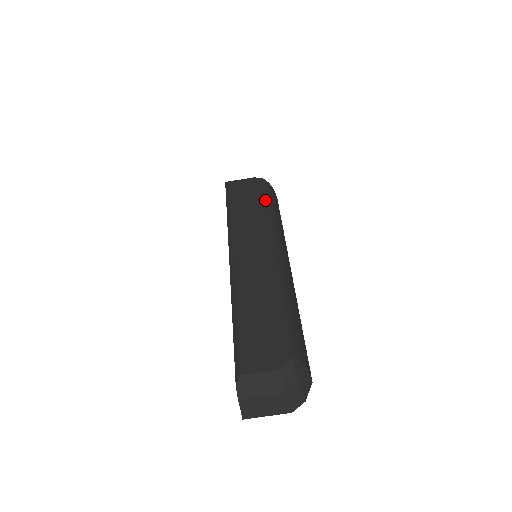
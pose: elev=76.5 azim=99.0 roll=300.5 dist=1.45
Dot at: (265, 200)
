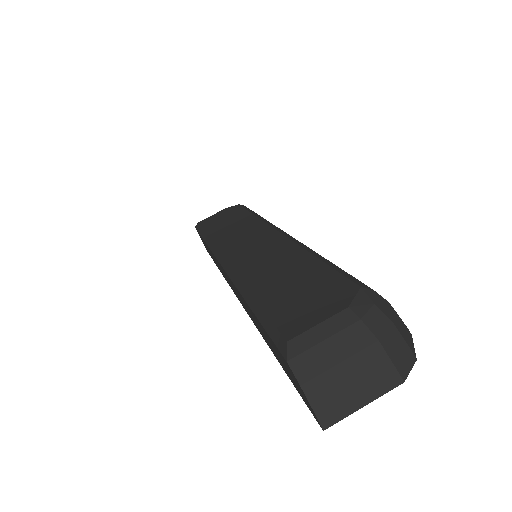
Dot at: (246, 212)
